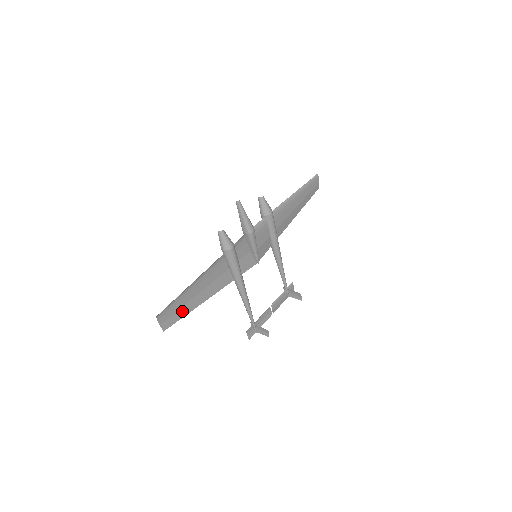
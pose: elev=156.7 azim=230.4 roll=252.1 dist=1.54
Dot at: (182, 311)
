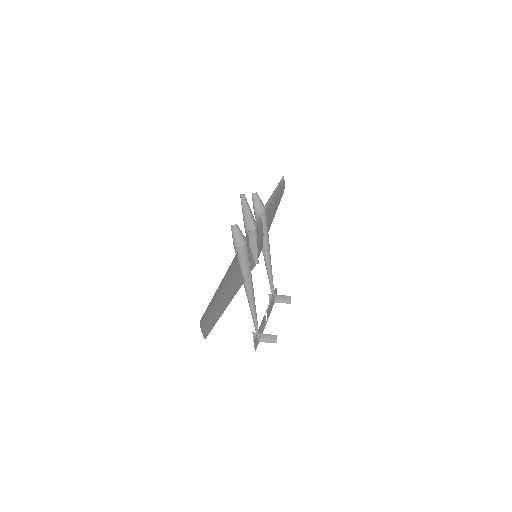
Dot at: (215, 315)
